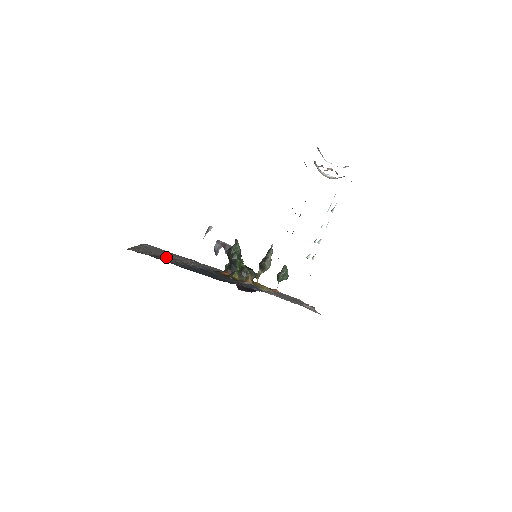
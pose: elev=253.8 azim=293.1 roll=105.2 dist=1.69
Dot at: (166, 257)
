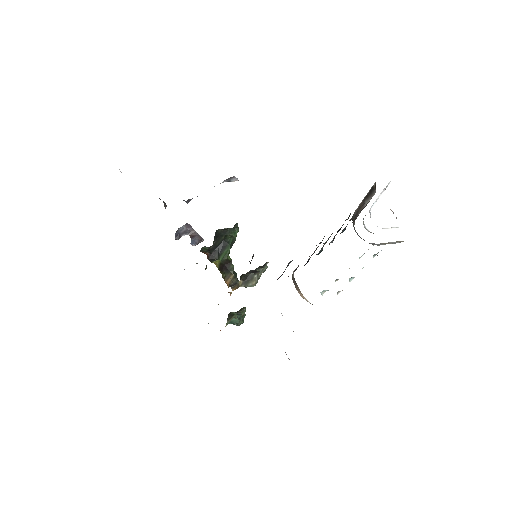
Dot at: occluded
